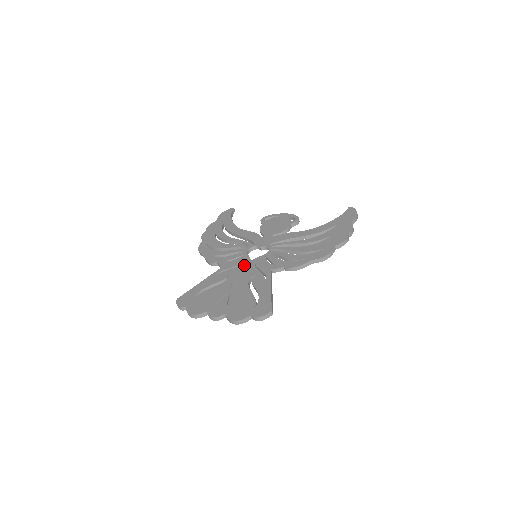
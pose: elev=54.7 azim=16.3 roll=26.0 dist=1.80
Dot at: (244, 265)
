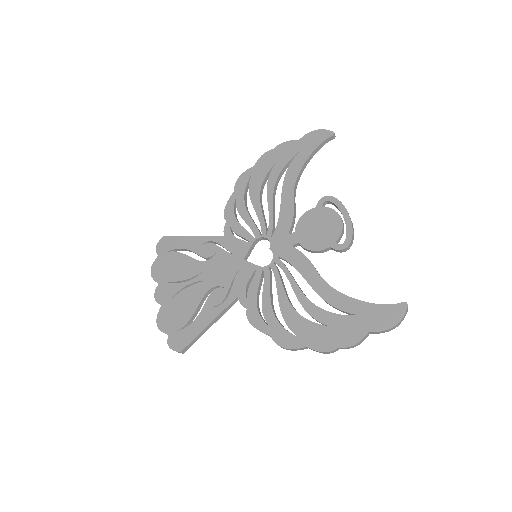
Dot at: (232, 259)
